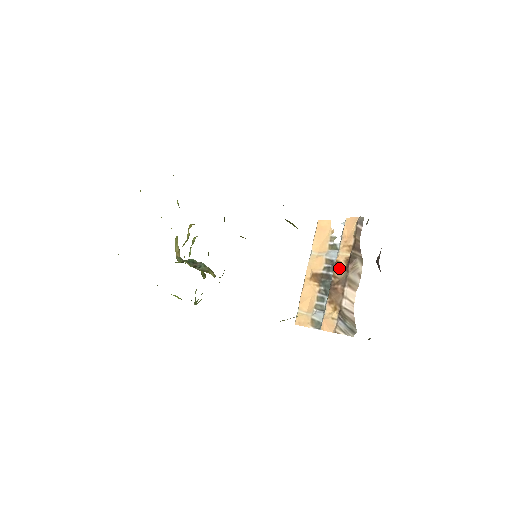
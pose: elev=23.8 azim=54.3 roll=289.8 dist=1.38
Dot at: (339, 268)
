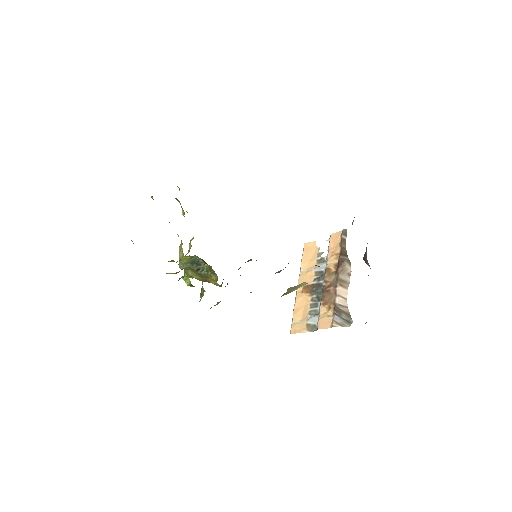
Dot at: (329, 273)
